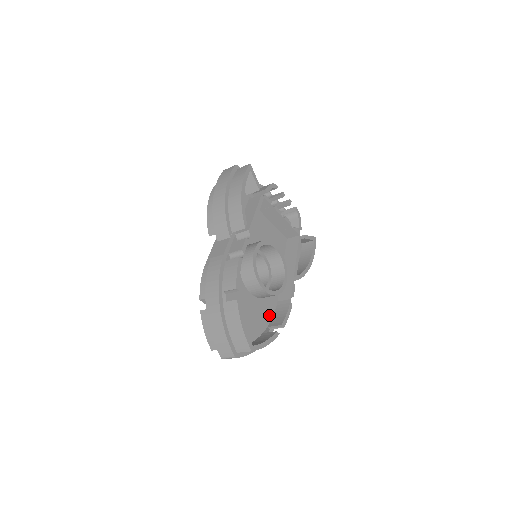
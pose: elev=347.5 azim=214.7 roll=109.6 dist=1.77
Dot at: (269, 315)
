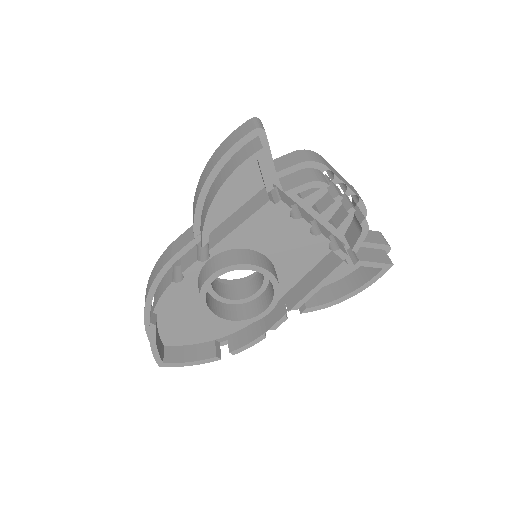
Dot at: (237, 326)
